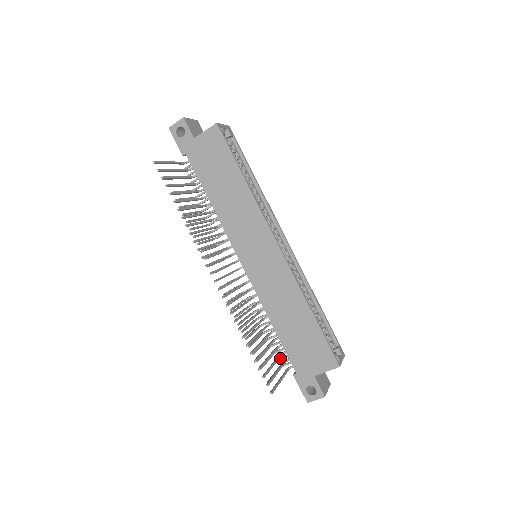
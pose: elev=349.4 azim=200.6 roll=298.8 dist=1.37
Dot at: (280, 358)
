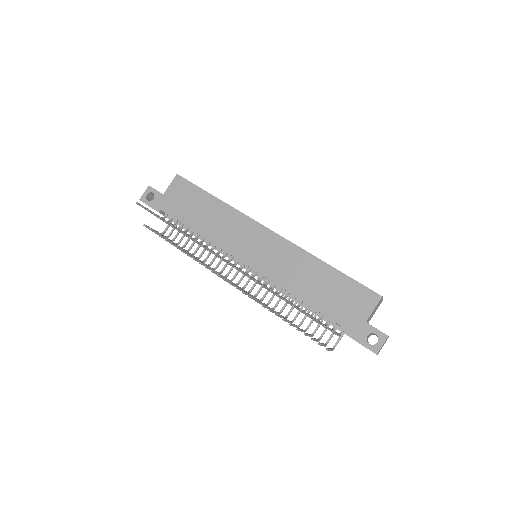
Dot at: (327, 341)
